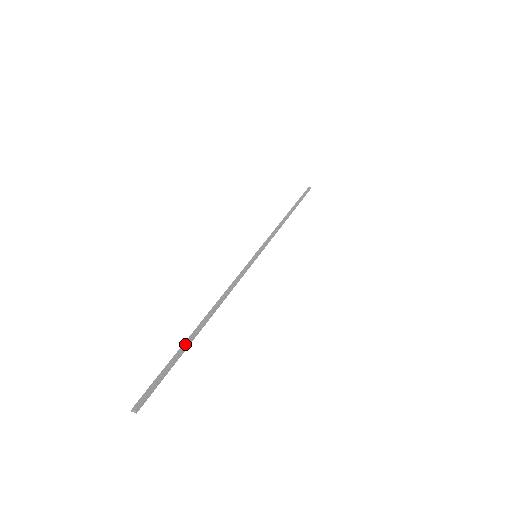
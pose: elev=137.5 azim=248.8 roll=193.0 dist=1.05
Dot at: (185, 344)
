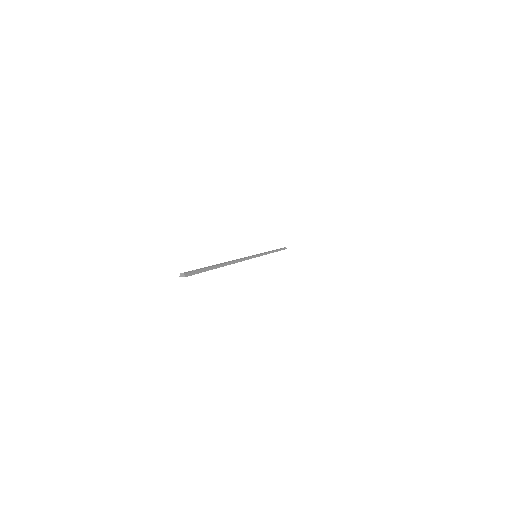
Dot at: (214, 265)
